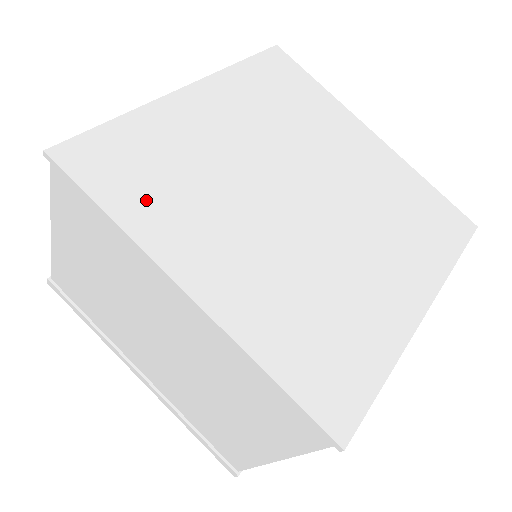
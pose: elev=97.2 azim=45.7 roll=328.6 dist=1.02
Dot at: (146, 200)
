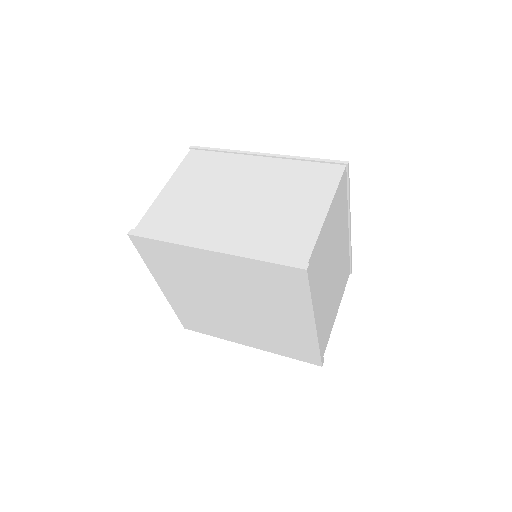
Dot at: occluded
